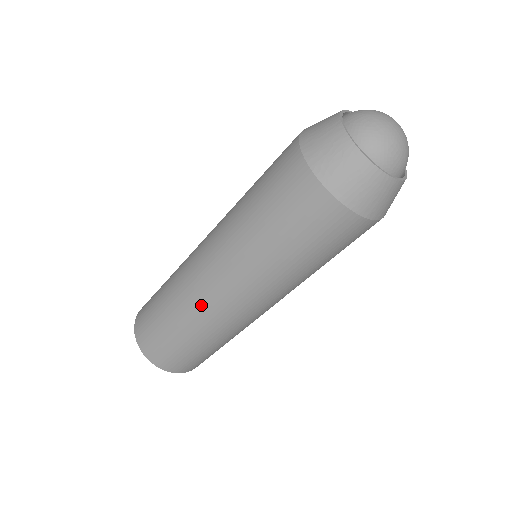
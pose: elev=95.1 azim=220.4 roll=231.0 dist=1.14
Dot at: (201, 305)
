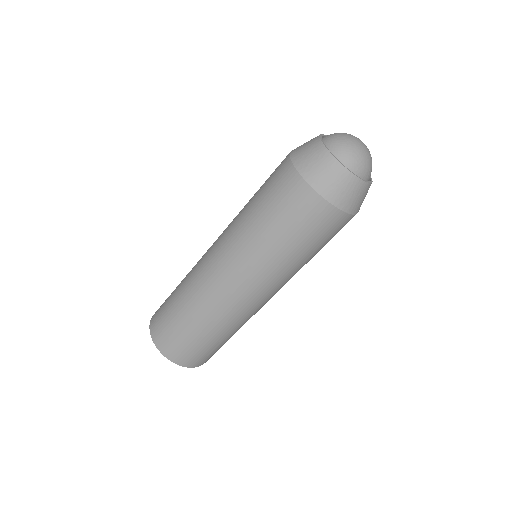
Dot at: (206, 289)
